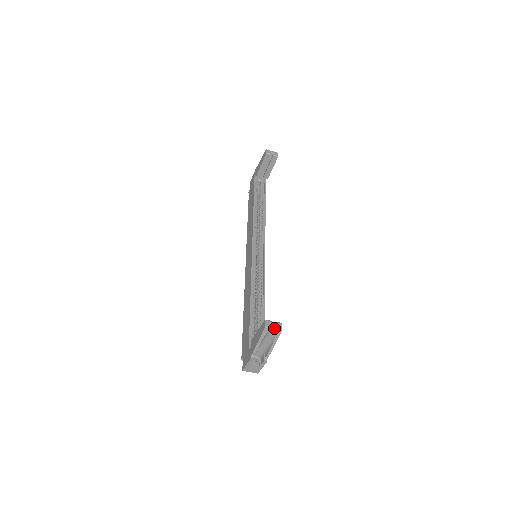
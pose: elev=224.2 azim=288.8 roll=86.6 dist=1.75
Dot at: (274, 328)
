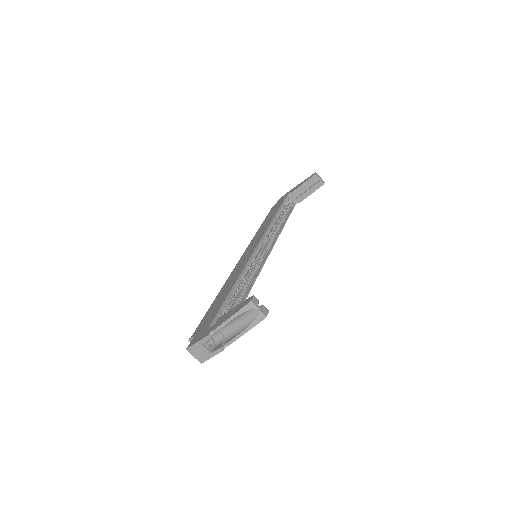
Dot at: (259, 309)
